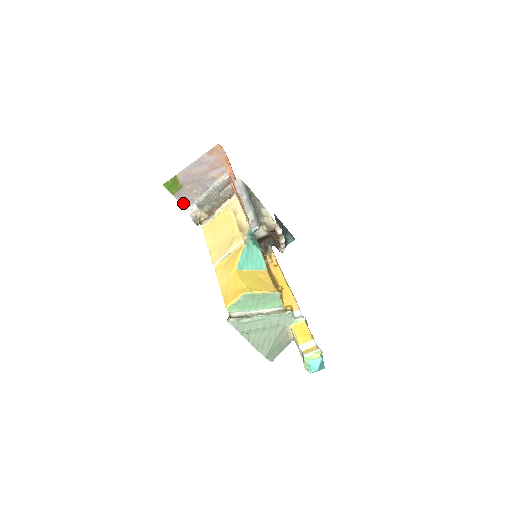
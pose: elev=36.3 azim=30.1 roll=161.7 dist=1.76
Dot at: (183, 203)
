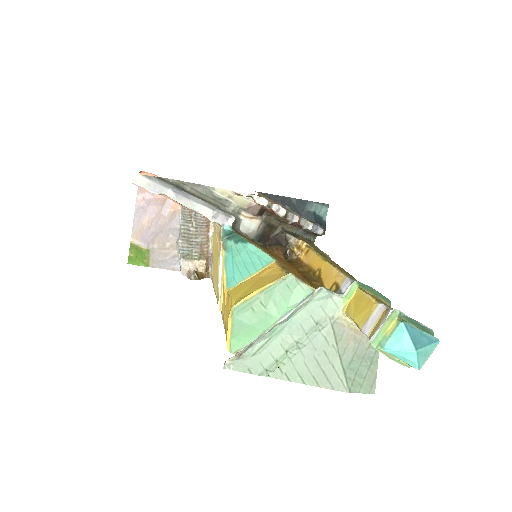
Dot at: (169, 268)
